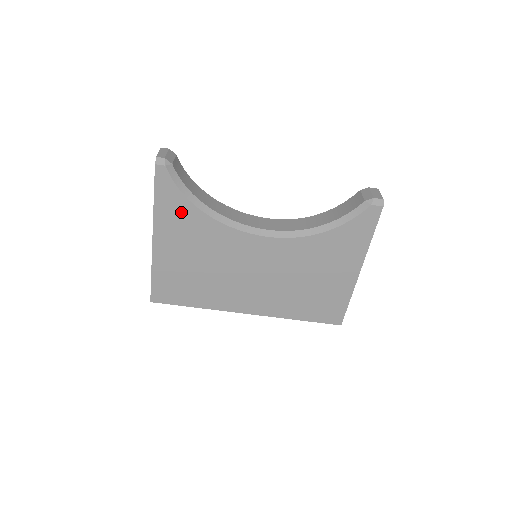
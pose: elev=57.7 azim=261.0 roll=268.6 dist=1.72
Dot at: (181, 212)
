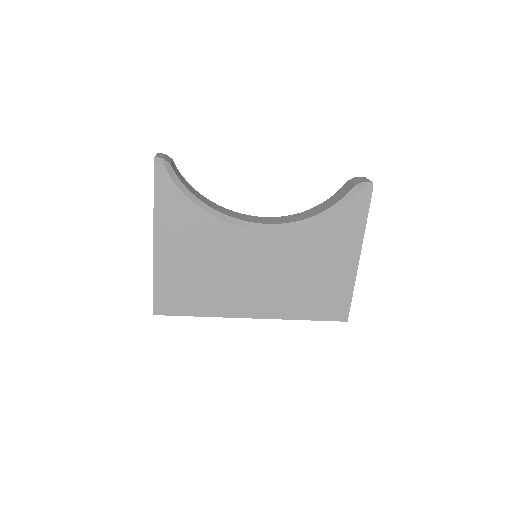
Dot at: (181, 211)
